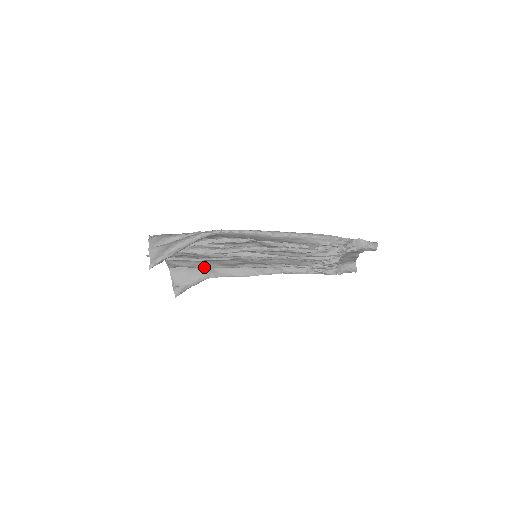
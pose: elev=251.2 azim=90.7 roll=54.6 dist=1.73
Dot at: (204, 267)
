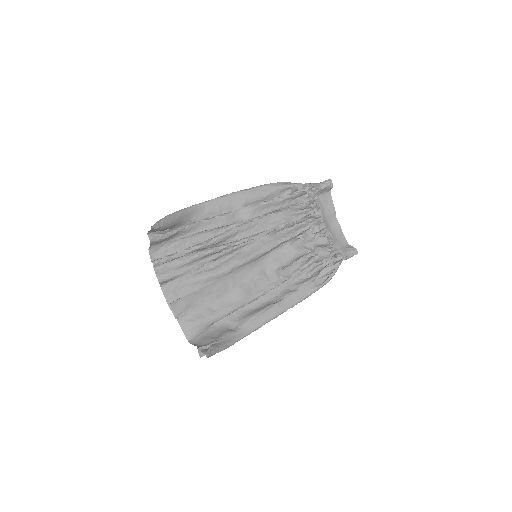
Dot at: (221, 314)
